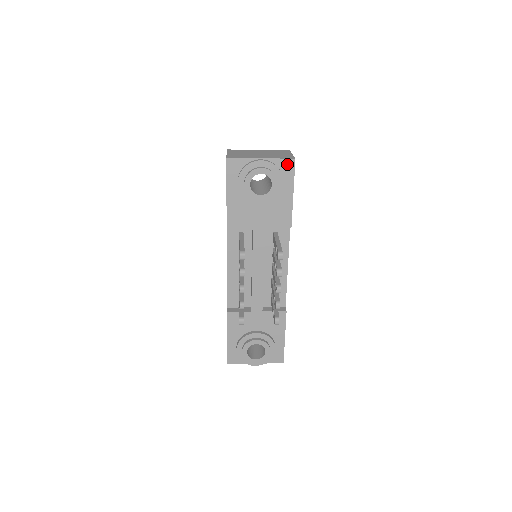
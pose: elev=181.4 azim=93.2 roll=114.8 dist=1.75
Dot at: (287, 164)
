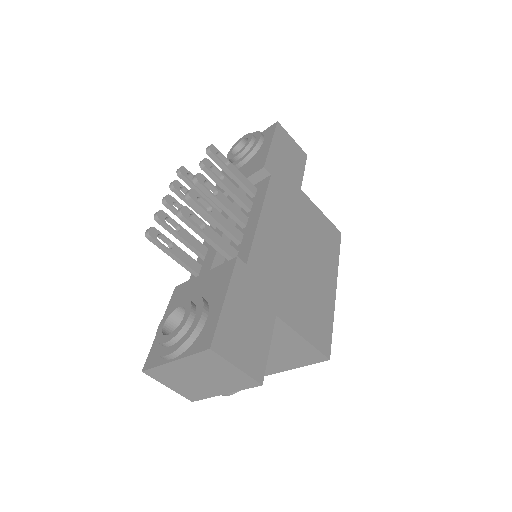
Dot at: (270, 129)
